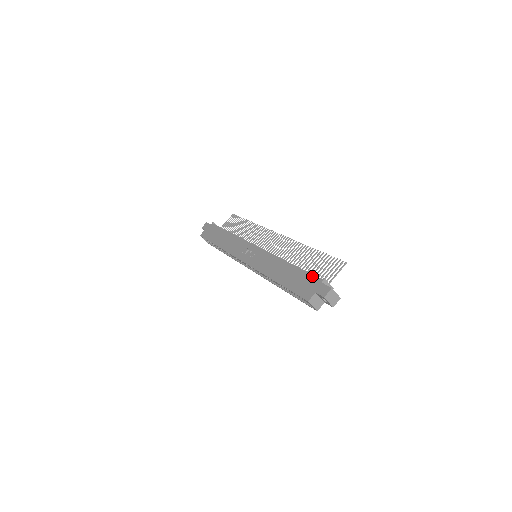
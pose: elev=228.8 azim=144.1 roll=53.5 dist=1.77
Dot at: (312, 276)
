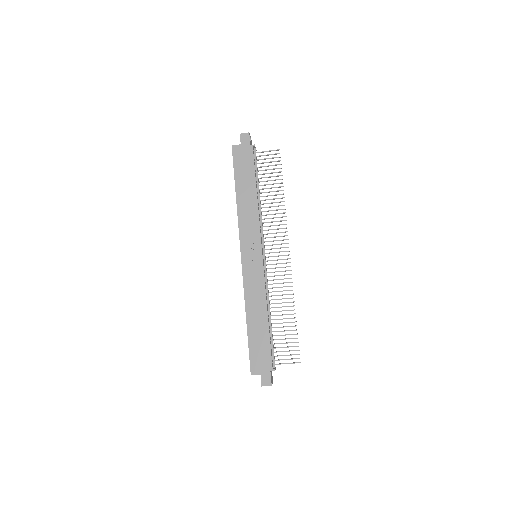
Dot at: (270, 357)
